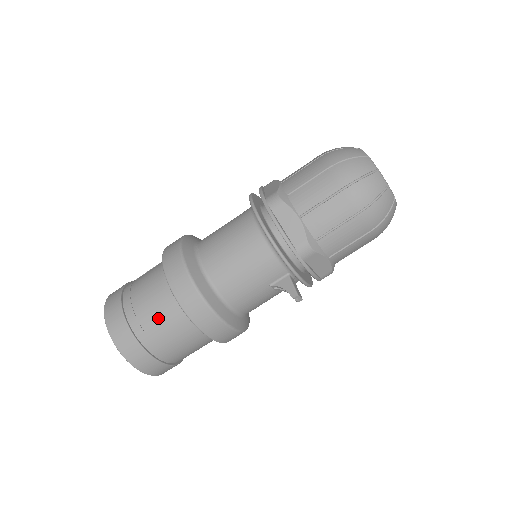
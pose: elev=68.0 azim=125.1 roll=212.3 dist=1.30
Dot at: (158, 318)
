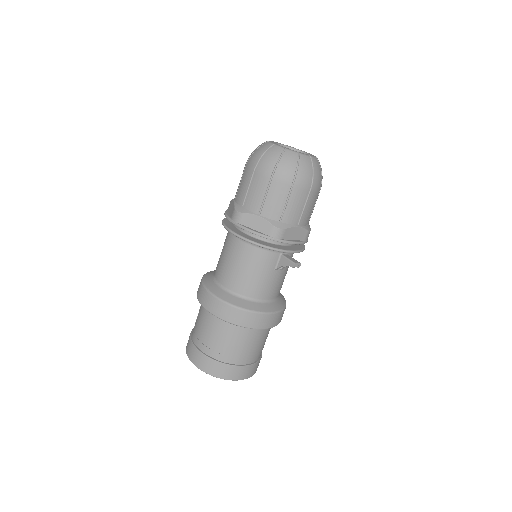
Dot at: (223, 340)
